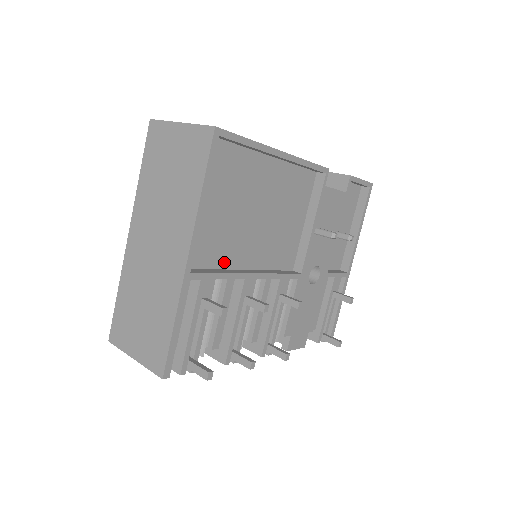
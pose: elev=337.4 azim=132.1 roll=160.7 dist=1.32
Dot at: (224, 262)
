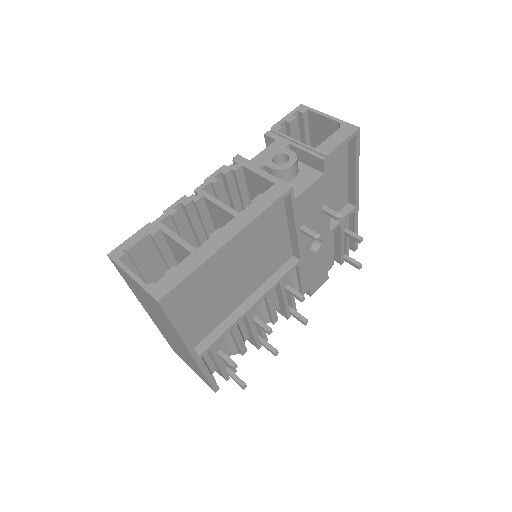
Dot at: (224, 315)
